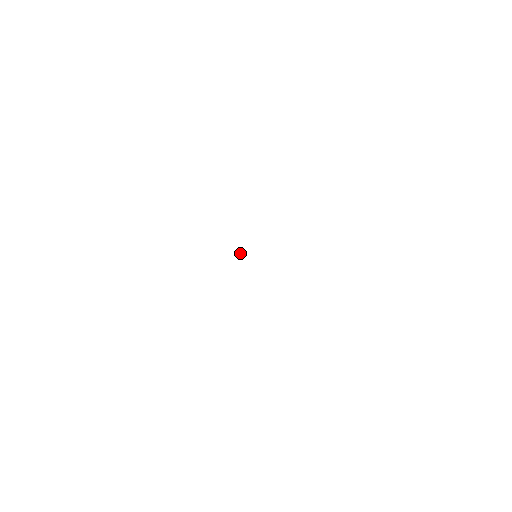
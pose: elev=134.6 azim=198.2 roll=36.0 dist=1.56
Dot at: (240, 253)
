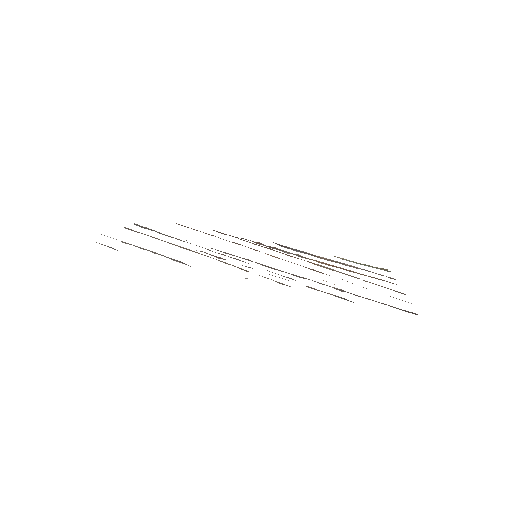
Dot at: occluded
